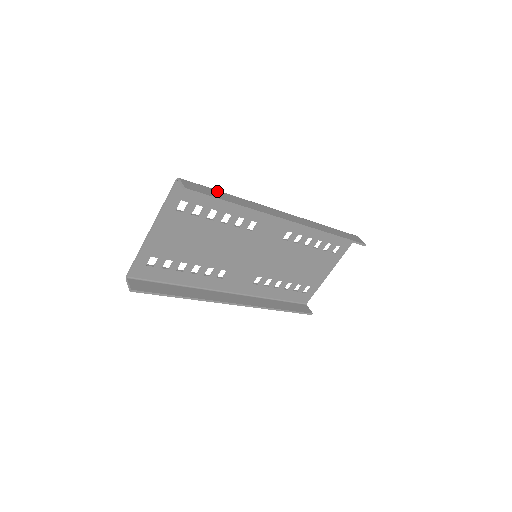
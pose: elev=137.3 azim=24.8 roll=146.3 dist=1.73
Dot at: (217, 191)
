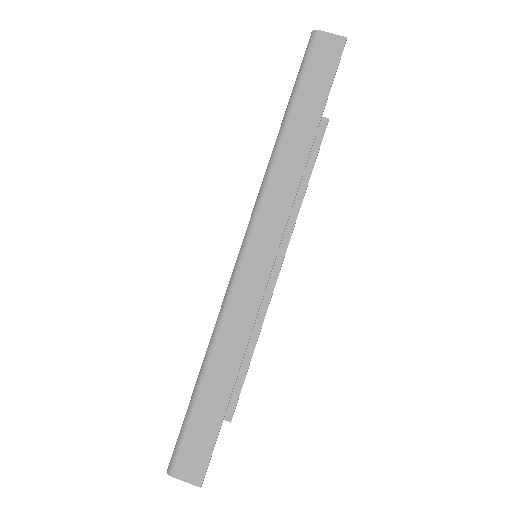
Dot at: (198, 405)
